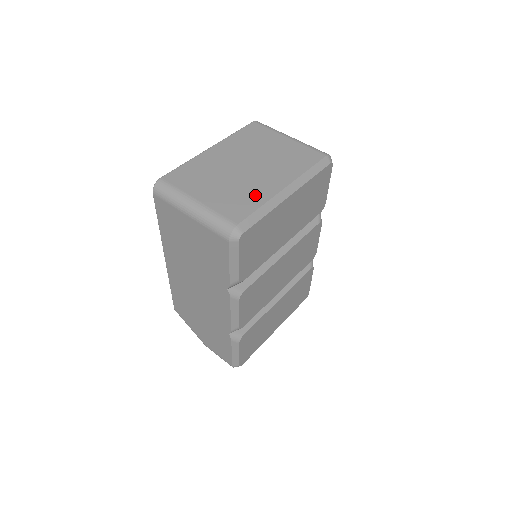
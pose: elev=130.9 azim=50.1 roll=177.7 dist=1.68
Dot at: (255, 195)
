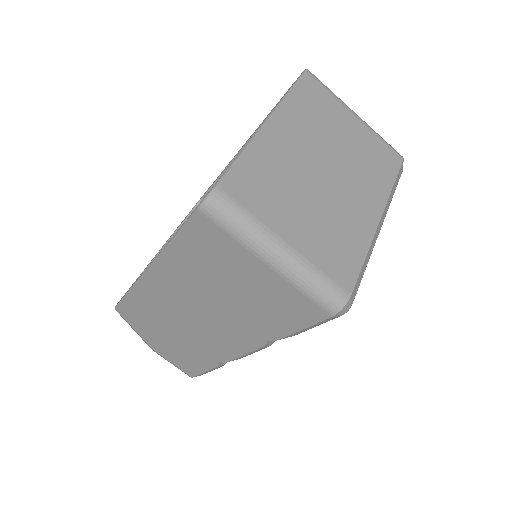
Dot at: (354, 234)
